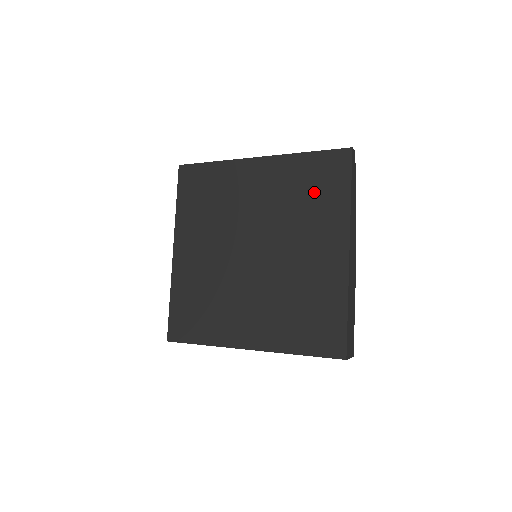
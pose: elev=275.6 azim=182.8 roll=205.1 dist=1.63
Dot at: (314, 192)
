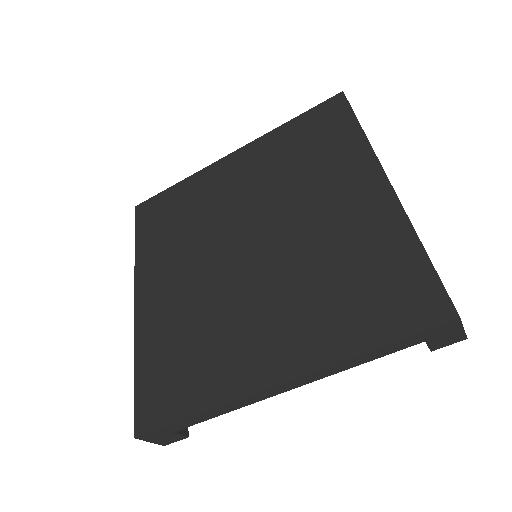
Dot at: (312, 148)
